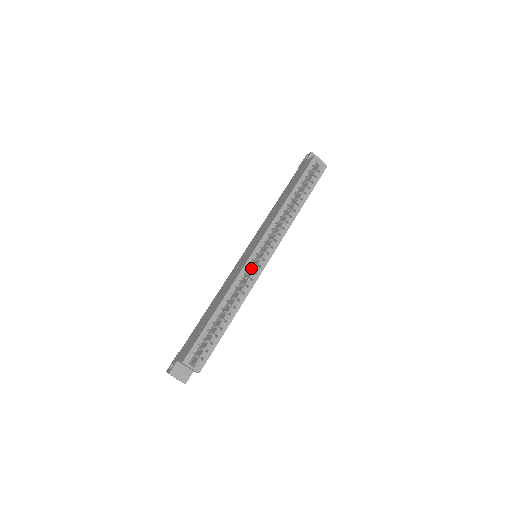
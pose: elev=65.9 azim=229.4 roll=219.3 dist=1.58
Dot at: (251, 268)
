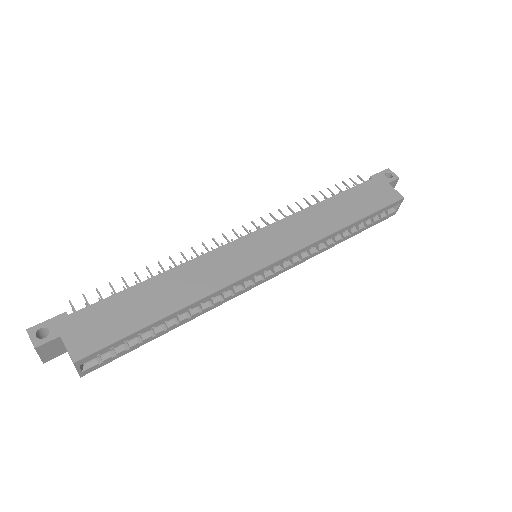
Dot at: occluded
